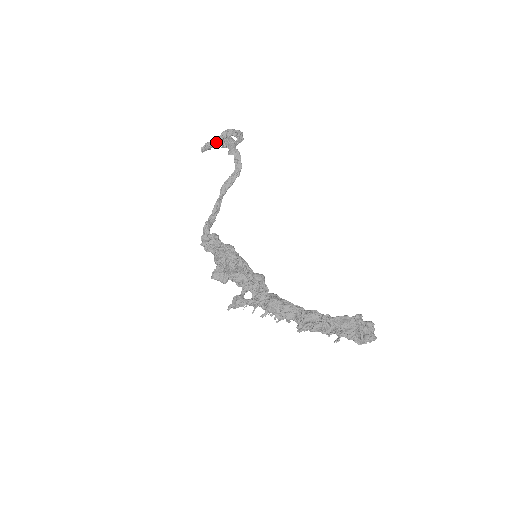
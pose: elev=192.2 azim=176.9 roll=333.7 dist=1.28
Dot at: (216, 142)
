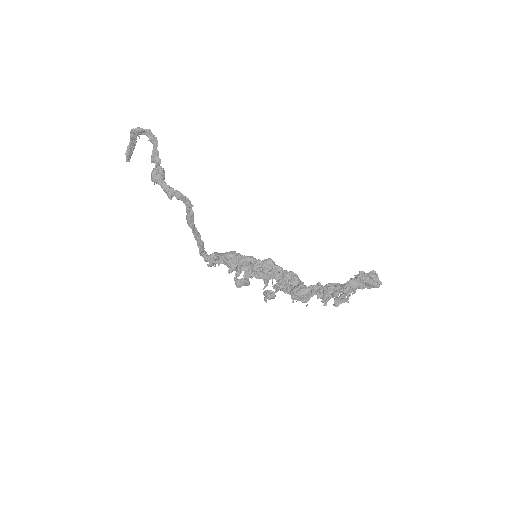
Dot at: (132, 146)
